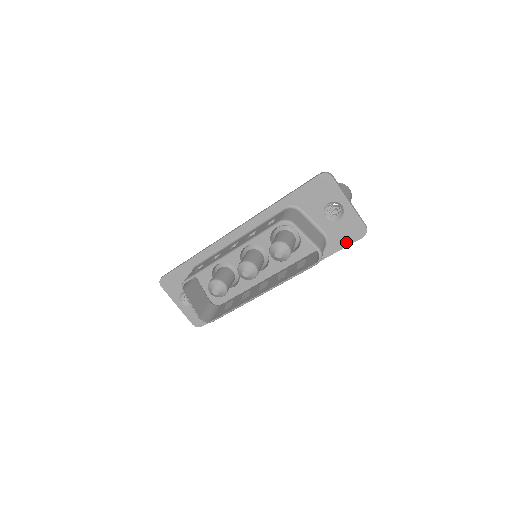
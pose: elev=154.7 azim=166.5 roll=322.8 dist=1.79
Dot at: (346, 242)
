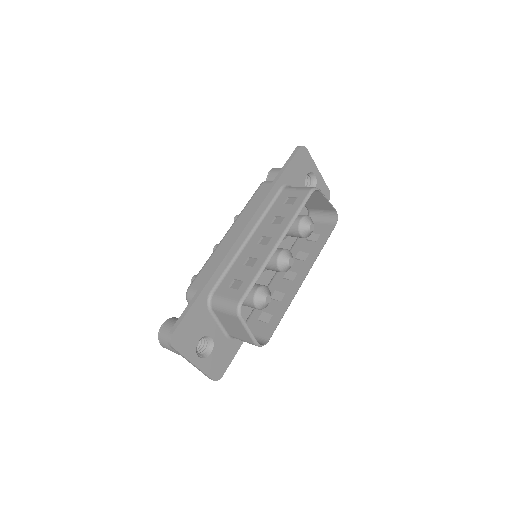
Dot at: occluded
